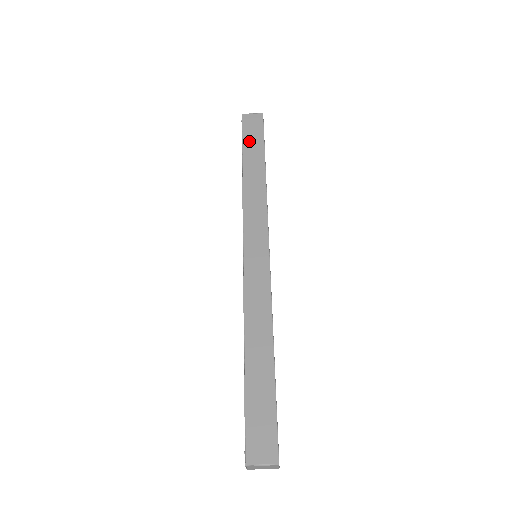
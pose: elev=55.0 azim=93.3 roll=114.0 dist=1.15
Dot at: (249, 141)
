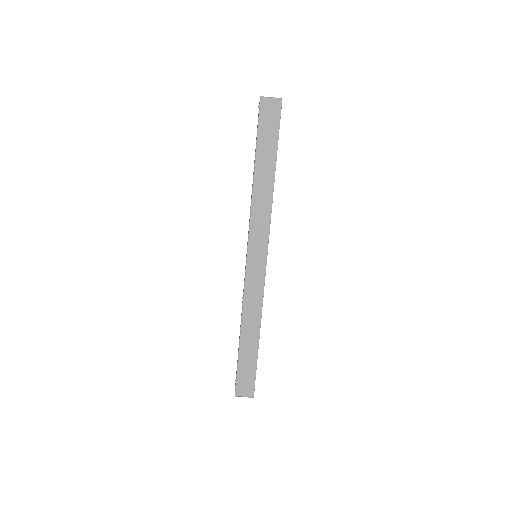
Dot at: (264, 138)
